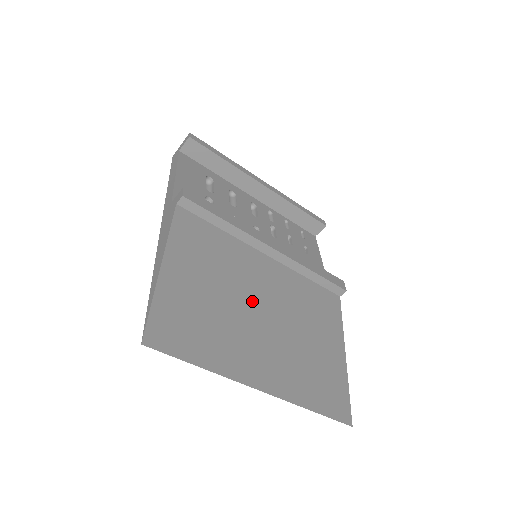
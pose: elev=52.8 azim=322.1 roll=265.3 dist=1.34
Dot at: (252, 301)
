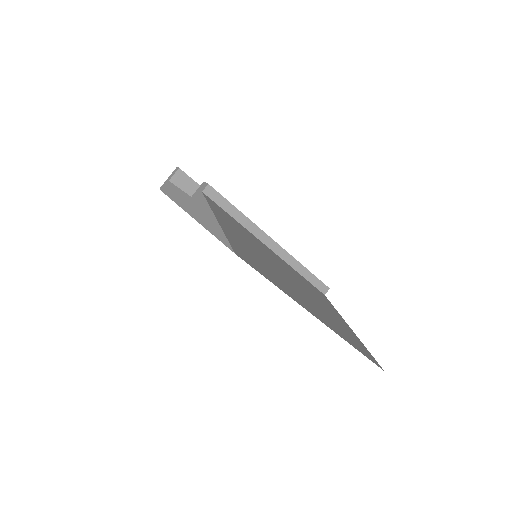
Dot at: (280, 268)
